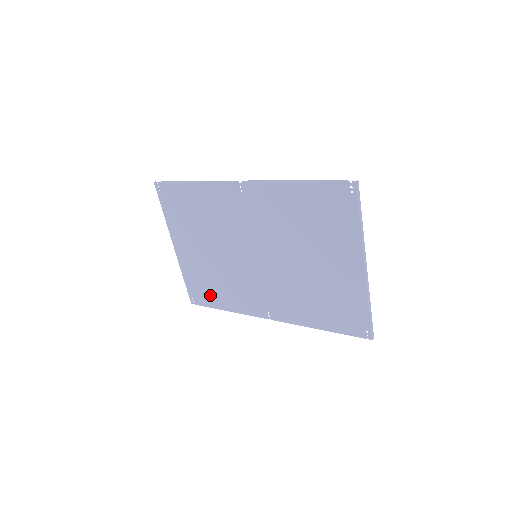
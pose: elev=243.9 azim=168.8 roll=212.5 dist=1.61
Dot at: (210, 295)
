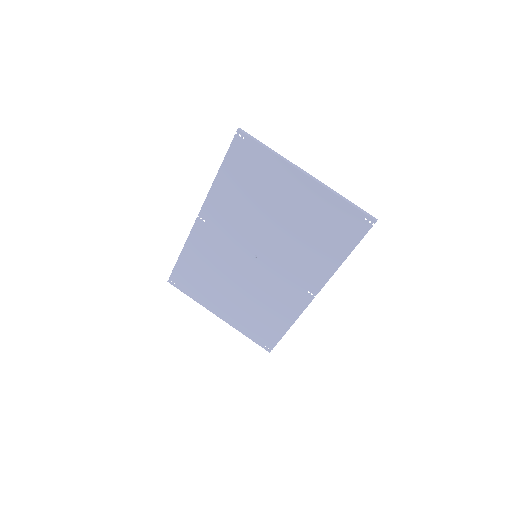
Dot at: (270, 328)
